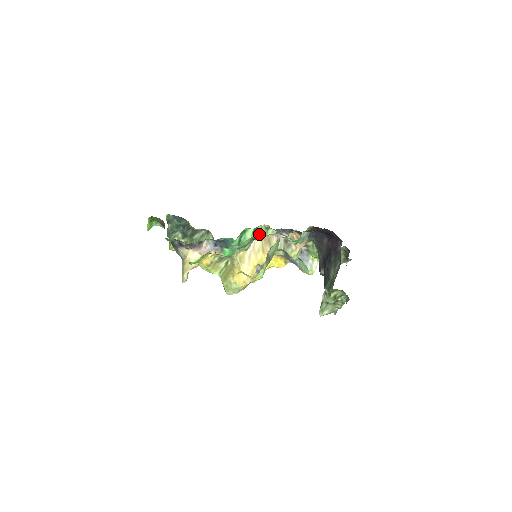
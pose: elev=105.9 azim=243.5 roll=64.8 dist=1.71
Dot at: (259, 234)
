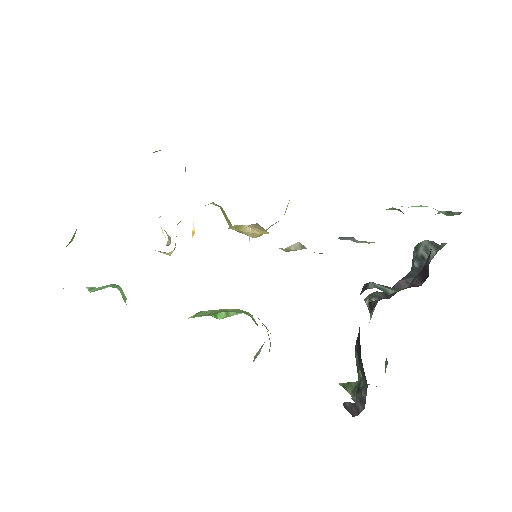
Dot at: occluded
